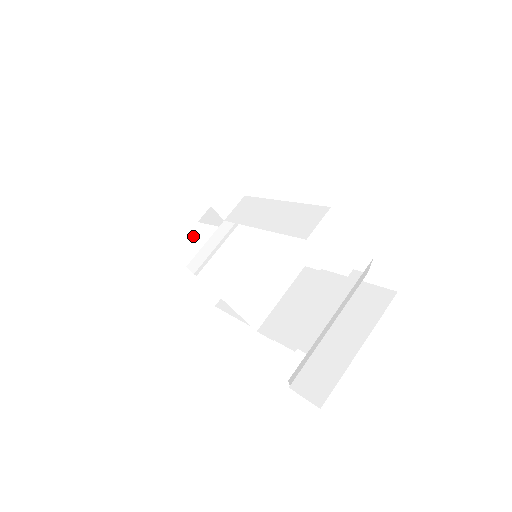
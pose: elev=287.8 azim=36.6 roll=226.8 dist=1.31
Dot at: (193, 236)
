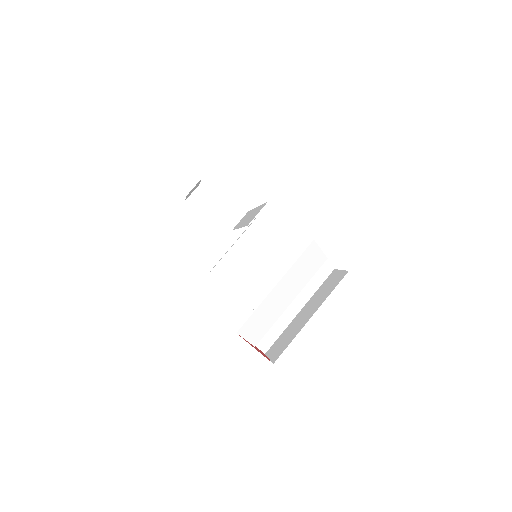
Dot at: occluded
